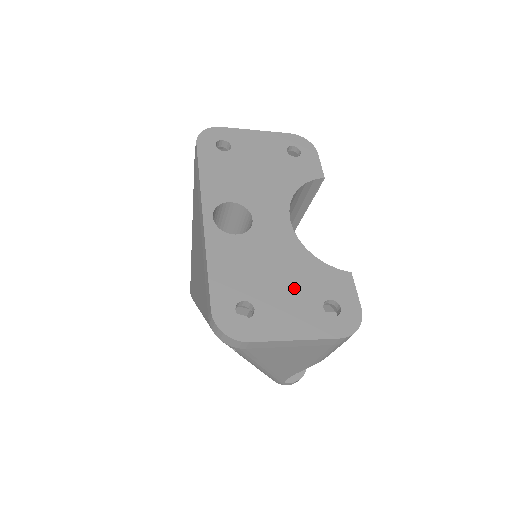
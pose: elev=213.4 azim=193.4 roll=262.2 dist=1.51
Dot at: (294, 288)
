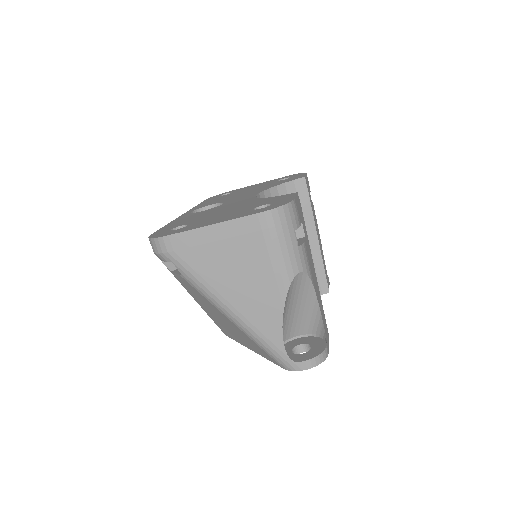
Dot at: (233, 211)
